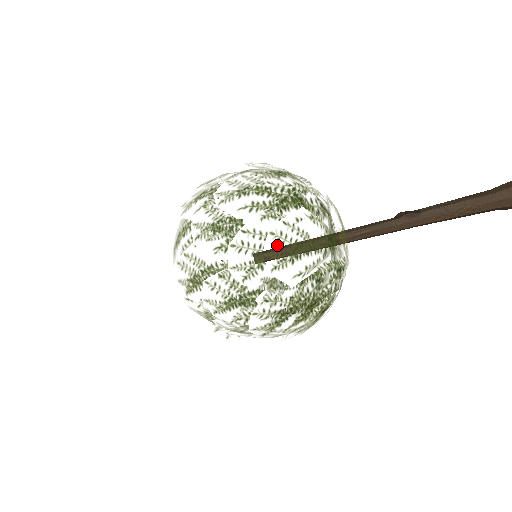
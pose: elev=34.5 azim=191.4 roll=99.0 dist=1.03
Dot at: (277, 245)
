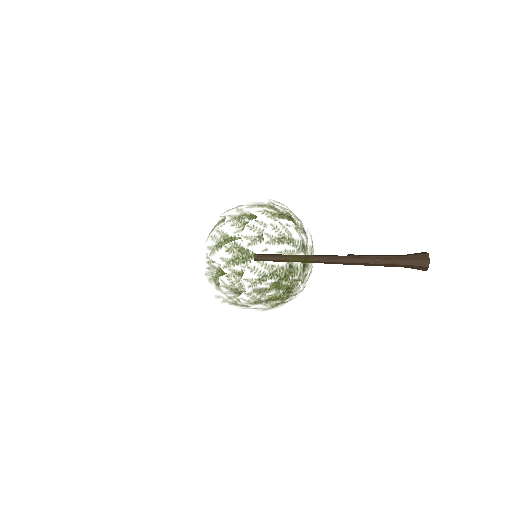
Dot at: (273, 231)
